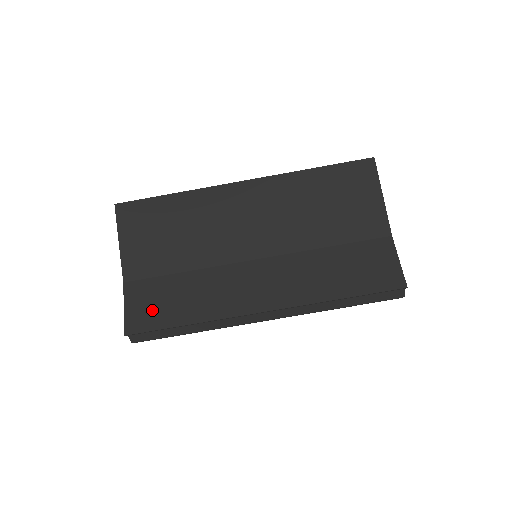
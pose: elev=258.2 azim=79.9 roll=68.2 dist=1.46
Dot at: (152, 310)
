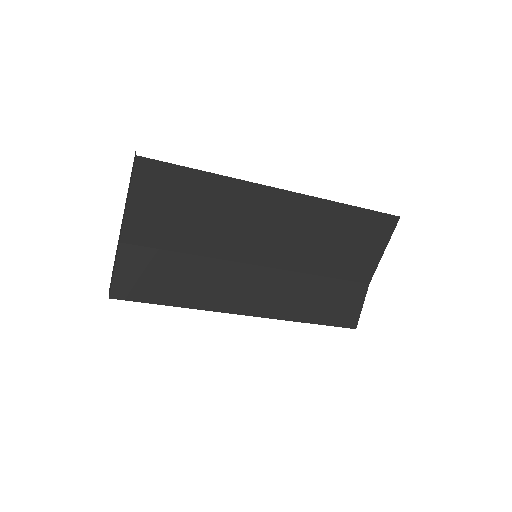
Dot at: (143, 282)
